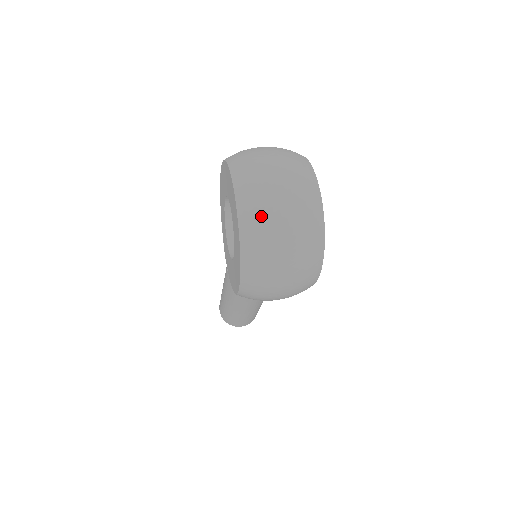
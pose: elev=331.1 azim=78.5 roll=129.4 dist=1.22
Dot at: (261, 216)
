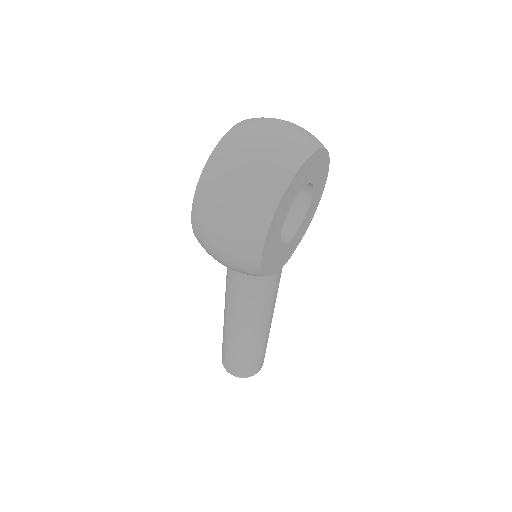
Dot at: (237, 141)
